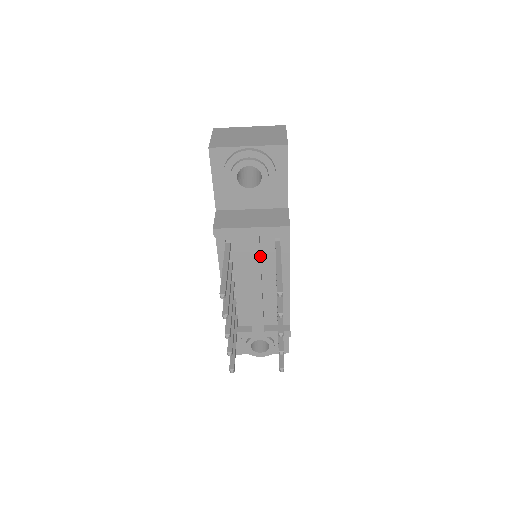
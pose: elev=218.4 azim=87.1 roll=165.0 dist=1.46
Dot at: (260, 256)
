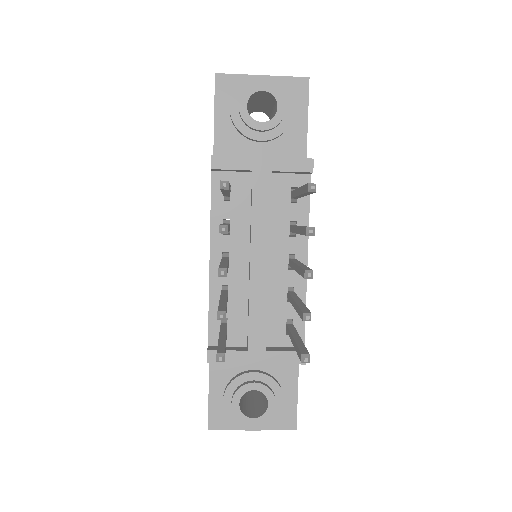
Dot at: occluded
